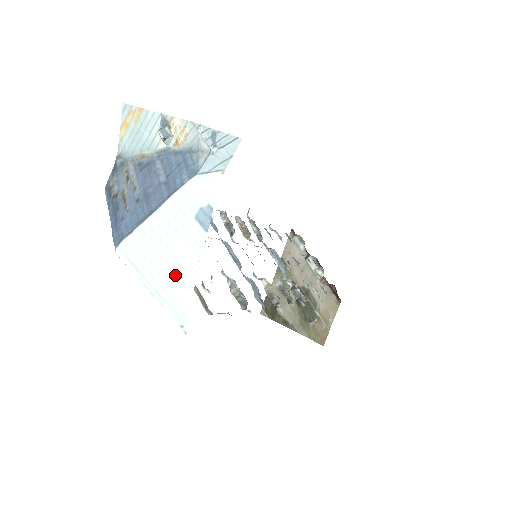
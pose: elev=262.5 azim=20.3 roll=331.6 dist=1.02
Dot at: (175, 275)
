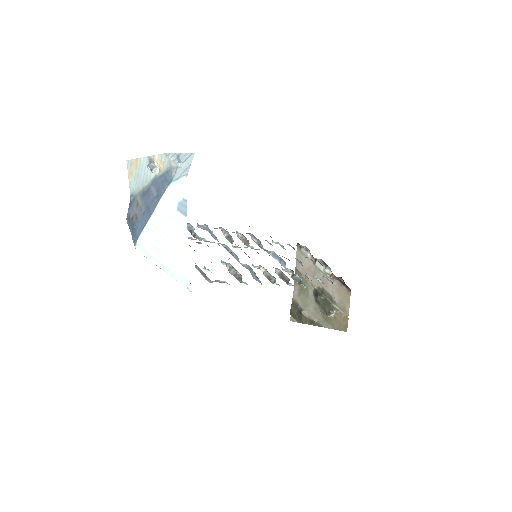
Dot at: (174, 252)
